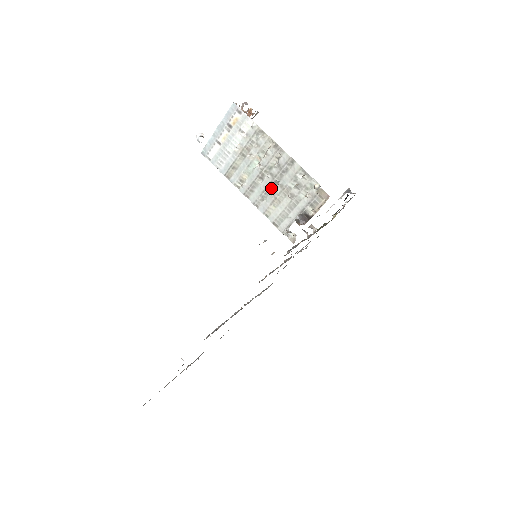
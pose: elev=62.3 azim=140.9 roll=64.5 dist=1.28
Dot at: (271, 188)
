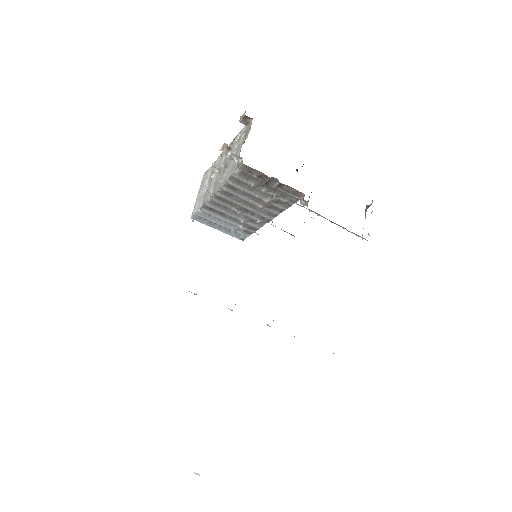
Dot at: (225, 168)
